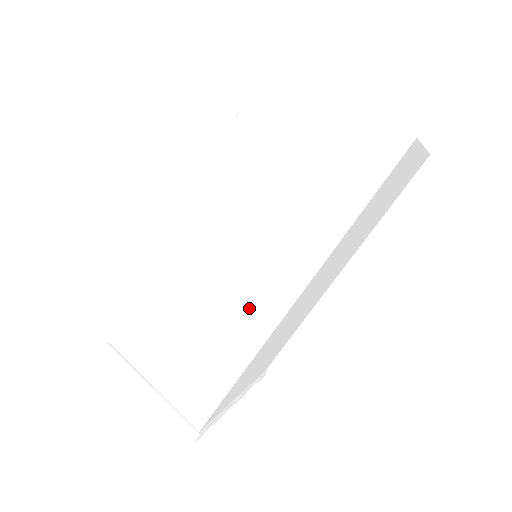
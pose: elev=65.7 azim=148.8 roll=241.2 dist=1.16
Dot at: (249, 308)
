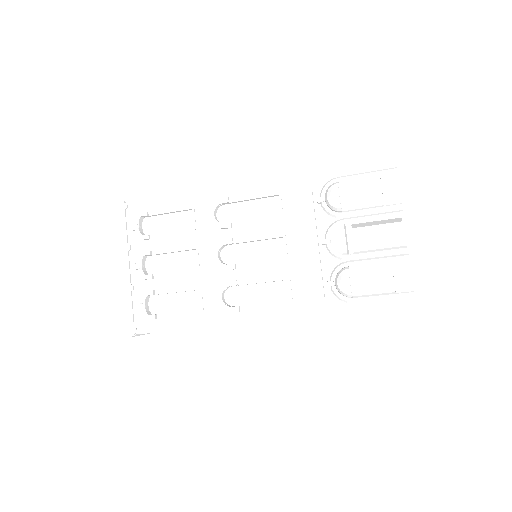
Dot at: occluded
